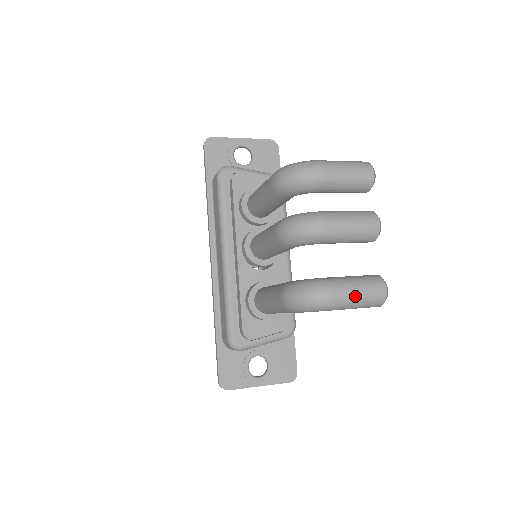
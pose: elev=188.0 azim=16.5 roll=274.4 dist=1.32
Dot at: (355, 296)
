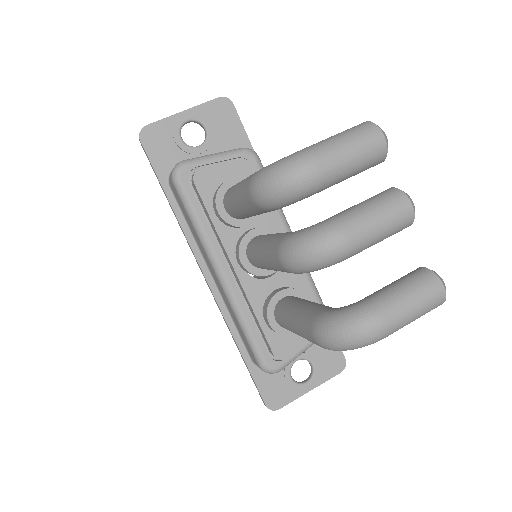
Dot at: (409, 314)
